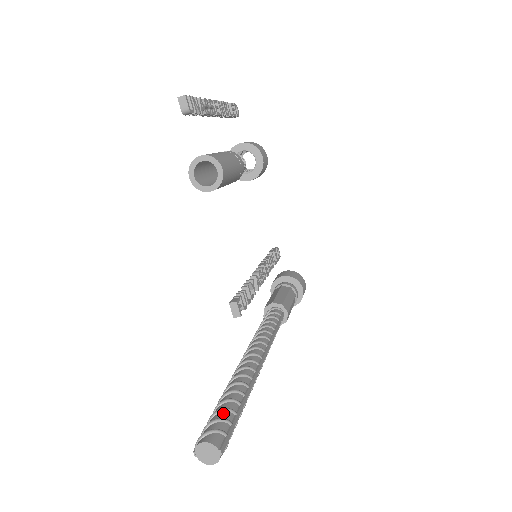
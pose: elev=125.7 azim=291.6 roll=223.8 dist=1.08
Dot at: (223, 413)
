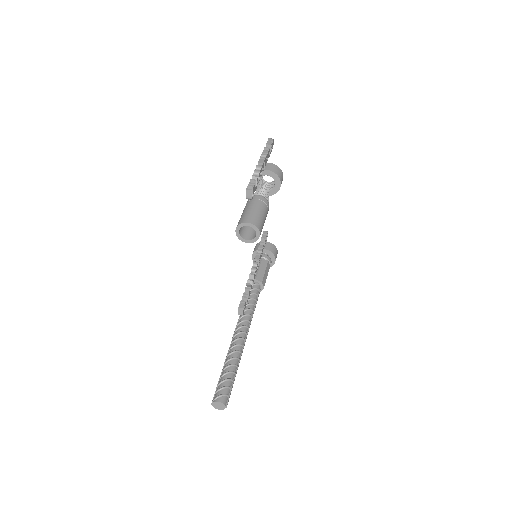
Dot at: (228, 382)
